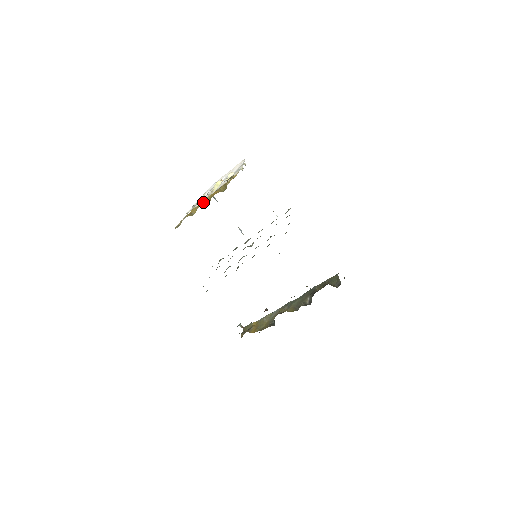
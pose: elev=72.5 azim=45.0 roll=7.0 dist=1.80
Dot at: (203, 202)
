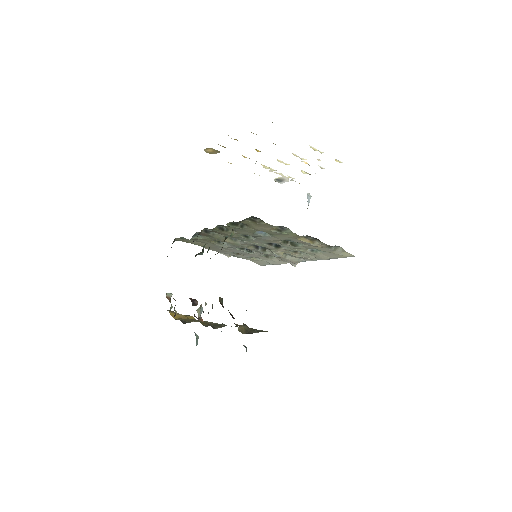
Dot at: occluded
